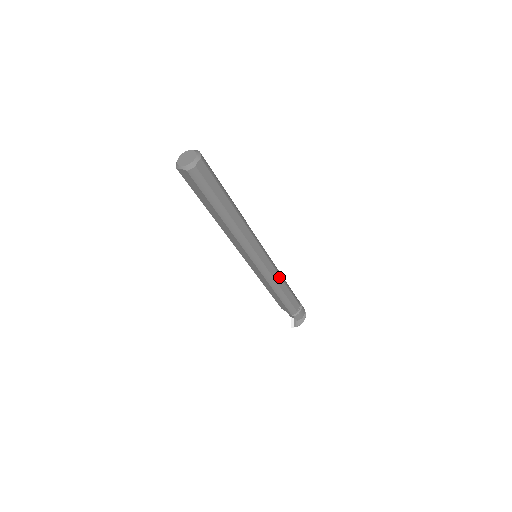
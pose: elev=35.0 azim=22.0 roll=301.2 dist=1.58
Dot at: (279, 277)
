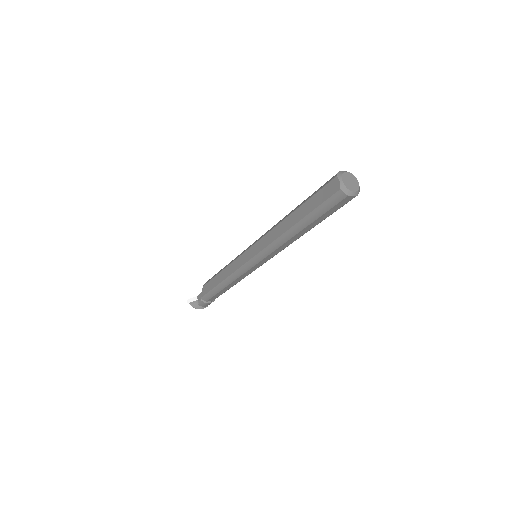
Dot at: (240, 280)
